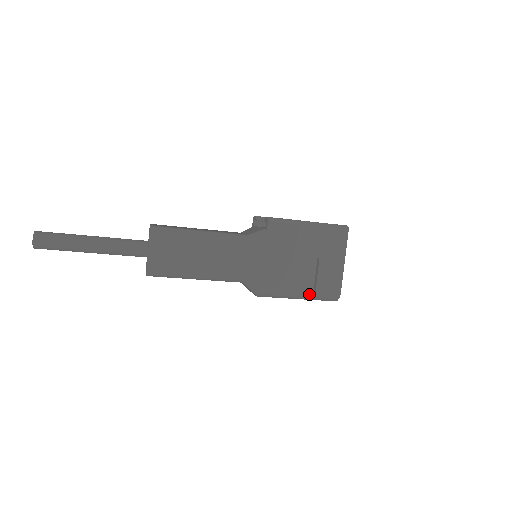
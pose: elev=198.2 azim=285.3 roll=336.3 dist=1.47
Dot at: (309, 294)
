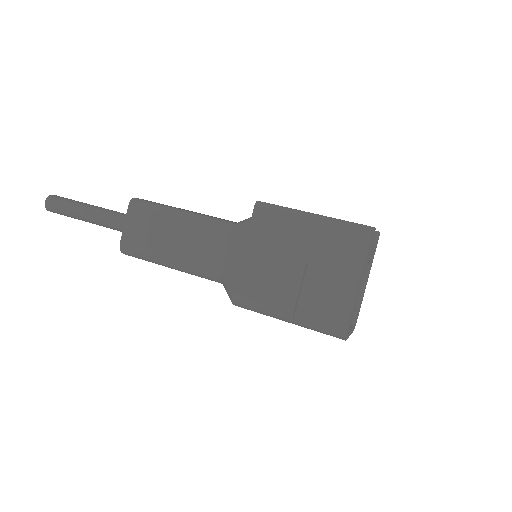
Dot at: (302, 318)
